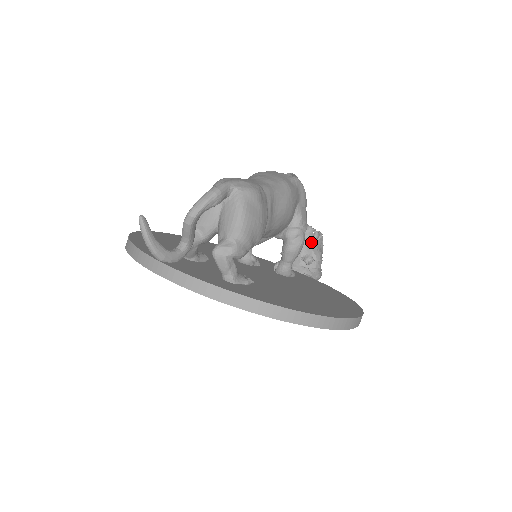
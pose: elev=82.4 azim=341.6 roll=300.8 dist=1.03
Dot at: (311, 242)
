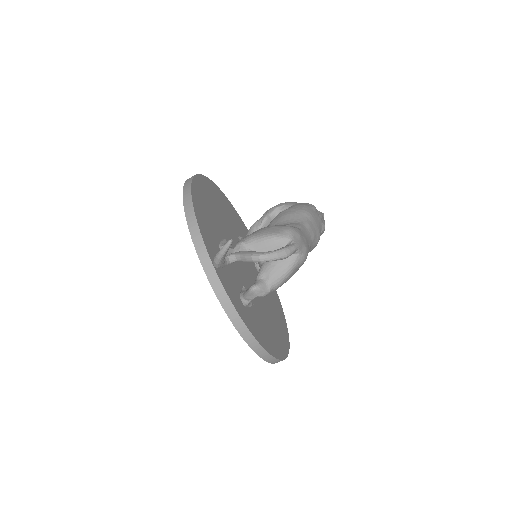
Dot at: occluded
